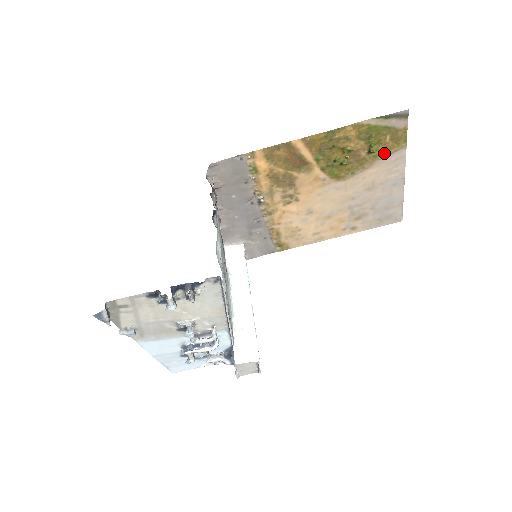
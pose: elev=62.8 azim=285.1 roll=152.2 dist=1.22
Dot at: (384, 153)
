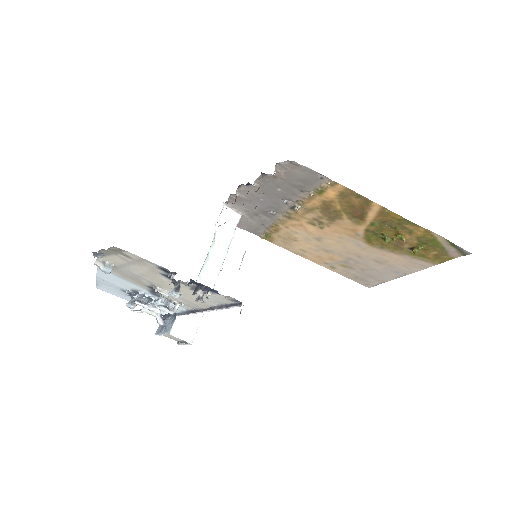
Dot at: (418, 256)
